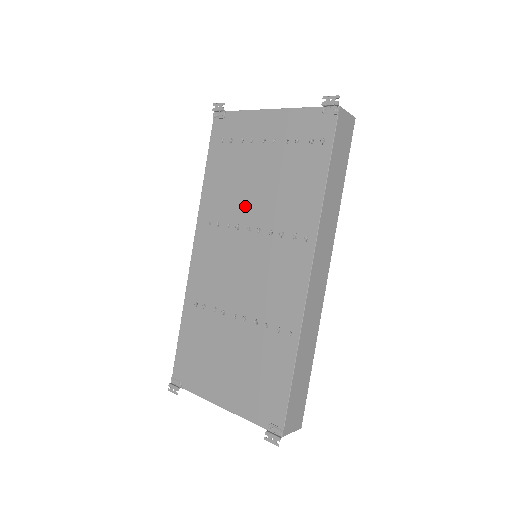
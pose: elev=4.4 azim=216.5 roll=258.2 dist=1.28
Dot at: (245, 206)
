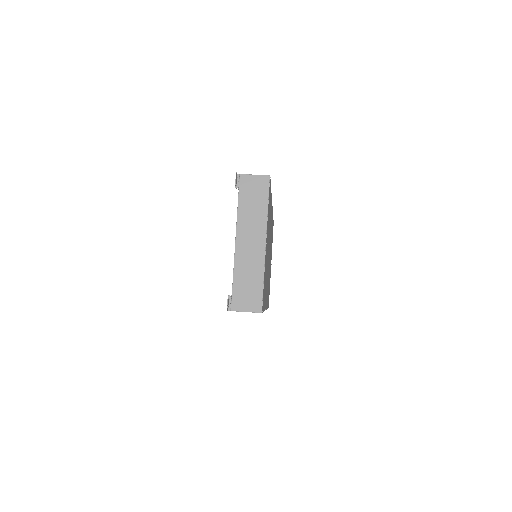
Dot at: occluded
